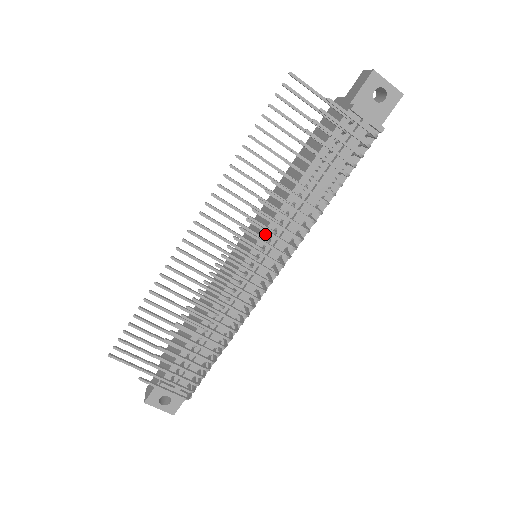
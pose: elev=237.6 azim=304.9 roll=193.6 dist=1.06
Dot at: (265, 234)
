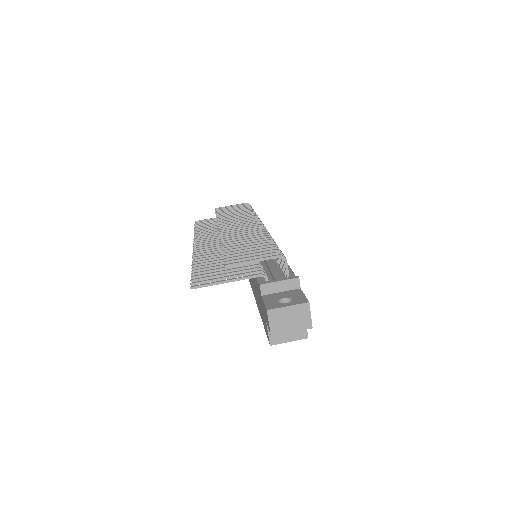
Dot at: occluded
